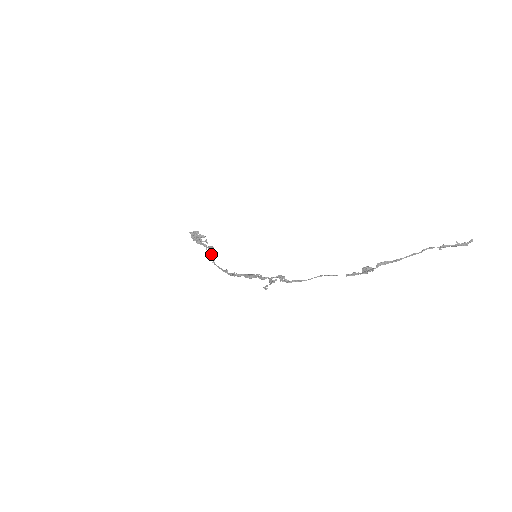
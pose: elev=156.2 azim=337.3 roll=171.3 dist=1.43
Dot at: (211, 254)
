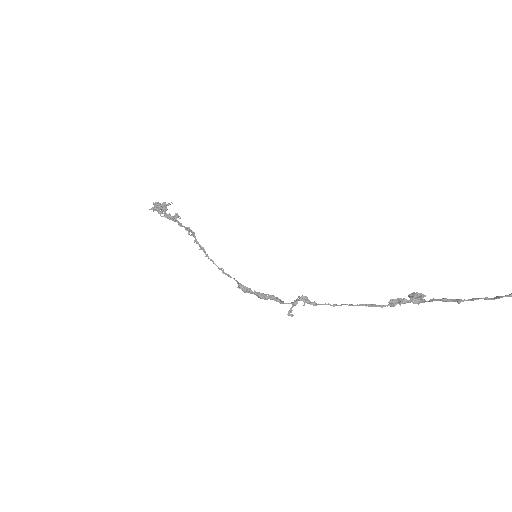
Dot at: (196, 242)
